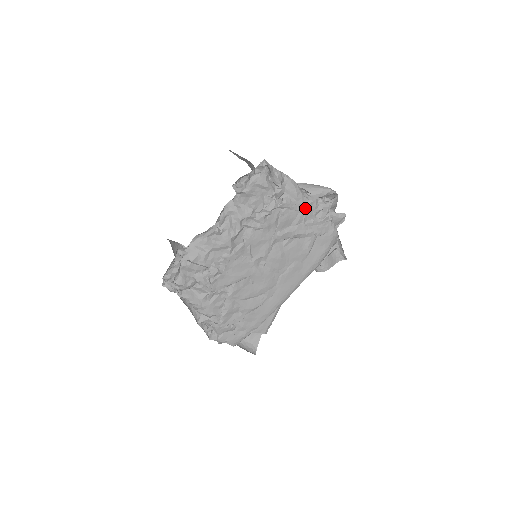
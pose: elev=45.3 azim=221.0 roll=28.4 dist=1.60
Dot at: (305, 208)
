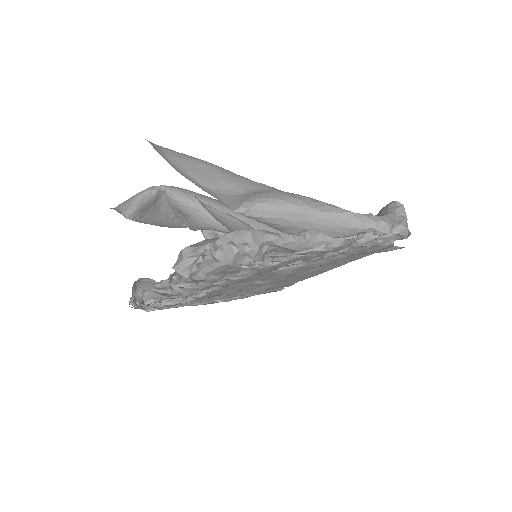
Dot at: (321, 252)
